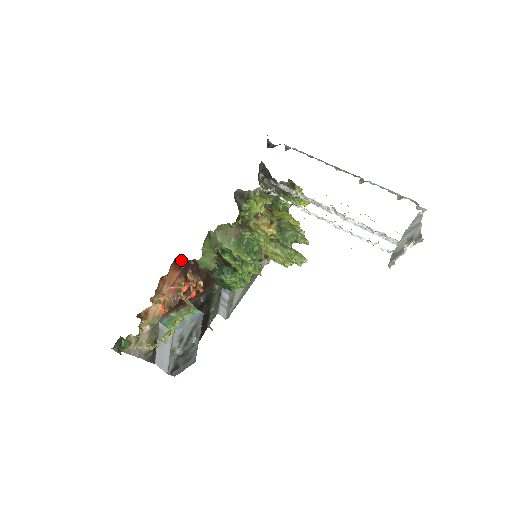
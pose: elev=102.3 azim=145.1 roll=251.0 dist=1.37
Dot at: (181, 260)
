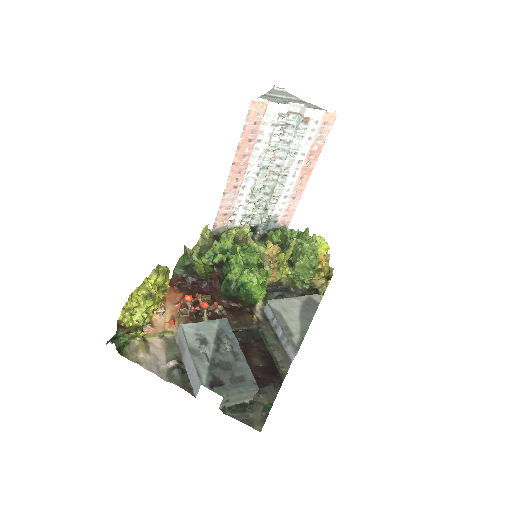
Dot at: (175, 280)
